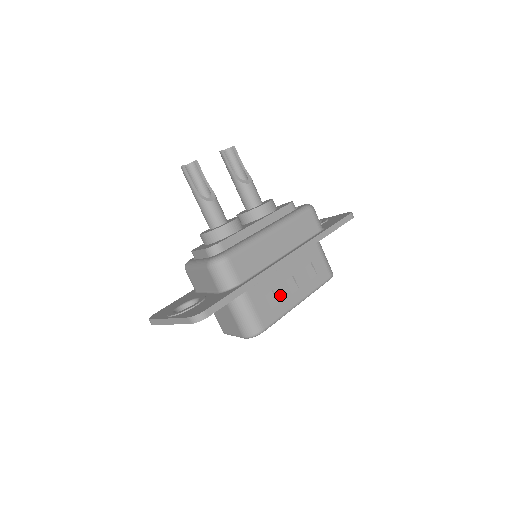
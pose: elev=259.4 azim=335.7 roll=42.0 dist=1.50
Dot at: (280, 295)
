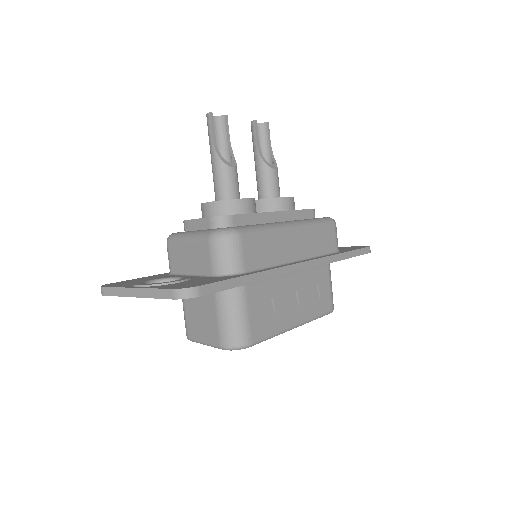
Dot at: (279, 308)
